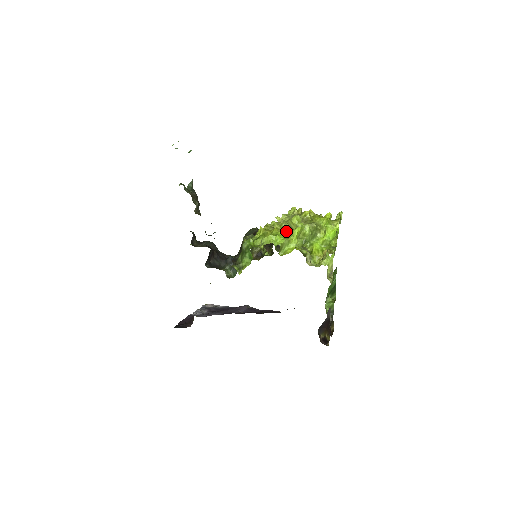
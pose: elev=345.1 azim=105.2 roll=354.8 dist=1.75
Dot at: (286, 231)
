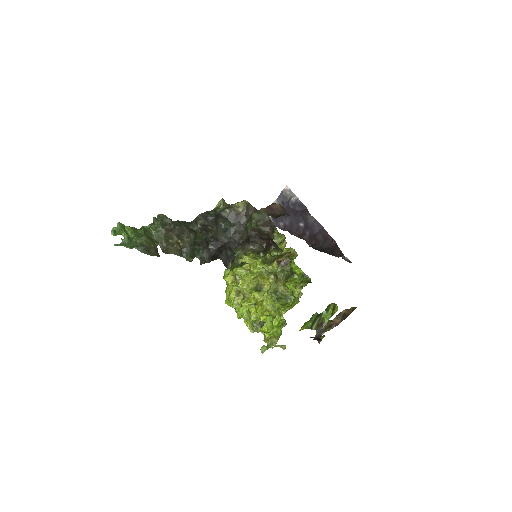
Dot at: occluded
